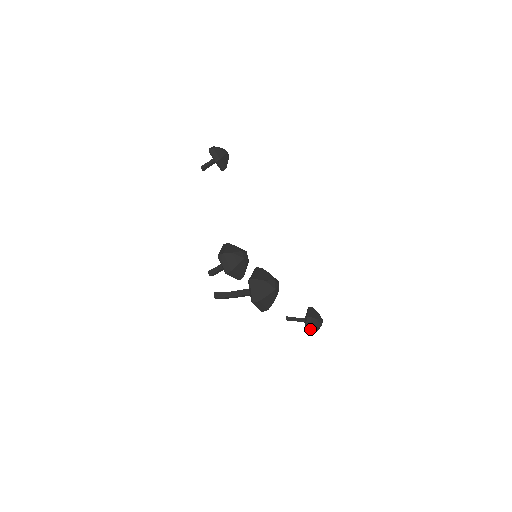
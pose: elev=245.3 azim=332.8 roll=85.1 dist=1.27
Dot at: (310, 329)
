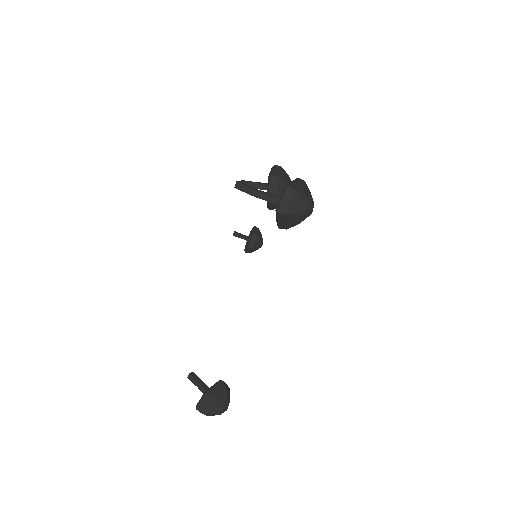
Dot at: (213, 395)
